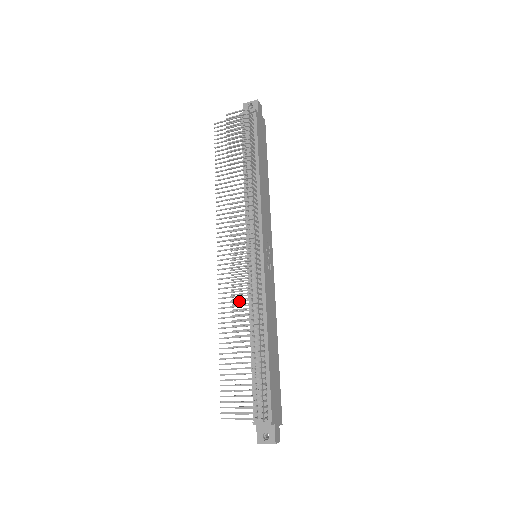
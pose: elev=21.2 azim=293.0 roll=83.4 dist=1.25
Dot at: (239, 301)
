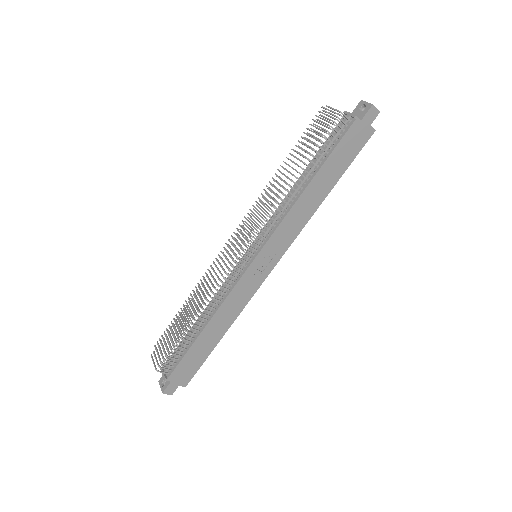
Dot at: occluded
